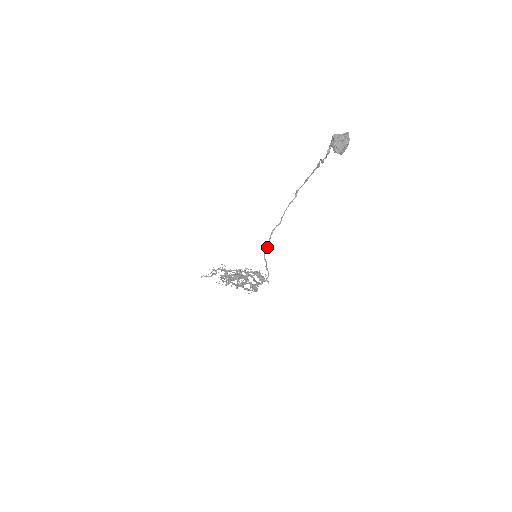
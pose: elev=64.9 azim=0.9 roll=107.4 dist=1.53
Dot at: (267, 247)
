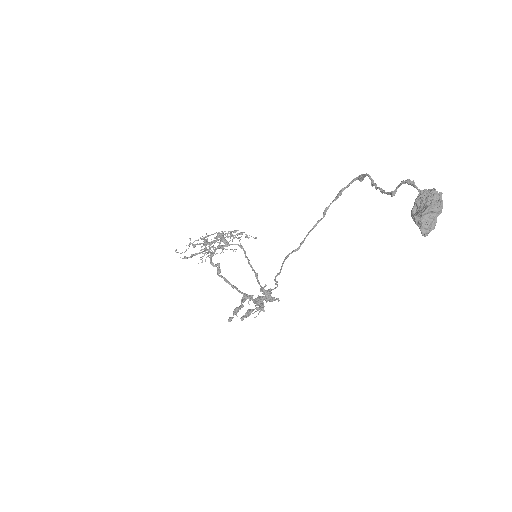
Dot at: occluded
